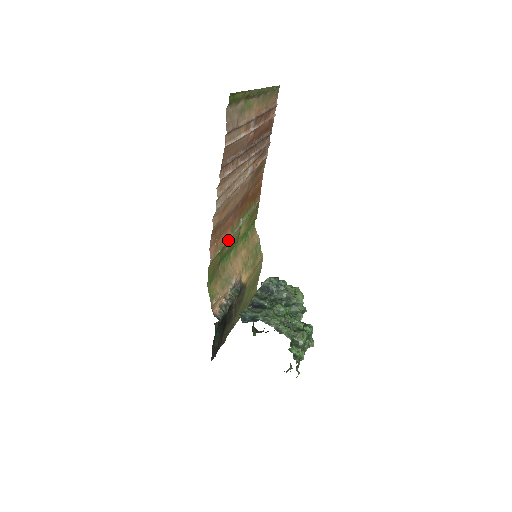
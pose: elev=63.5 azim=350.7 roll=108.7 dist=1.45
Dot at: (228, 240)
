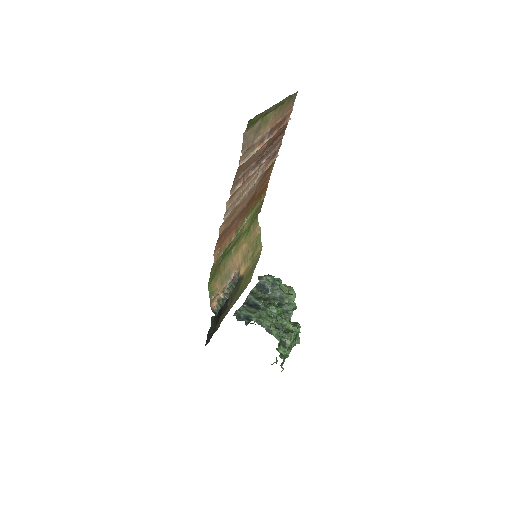
Dot at: (231, 241)
